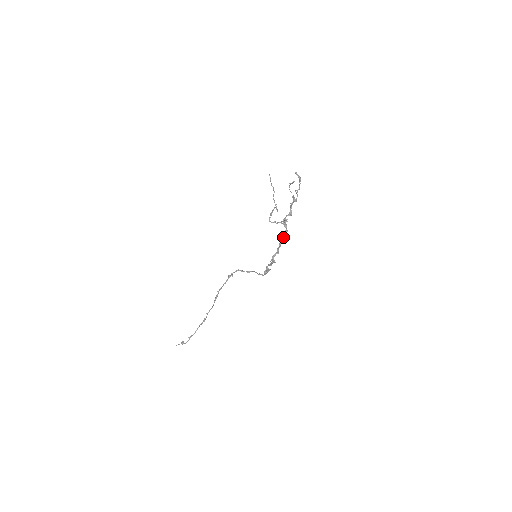
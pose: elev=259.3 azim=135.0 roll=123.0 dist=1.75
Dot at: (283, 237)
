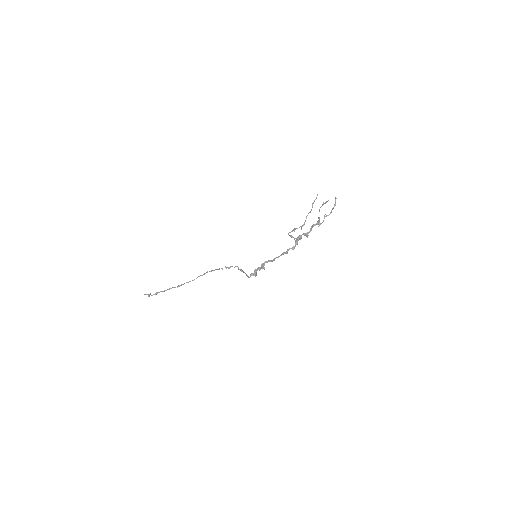
Dot at: (287, 251)
